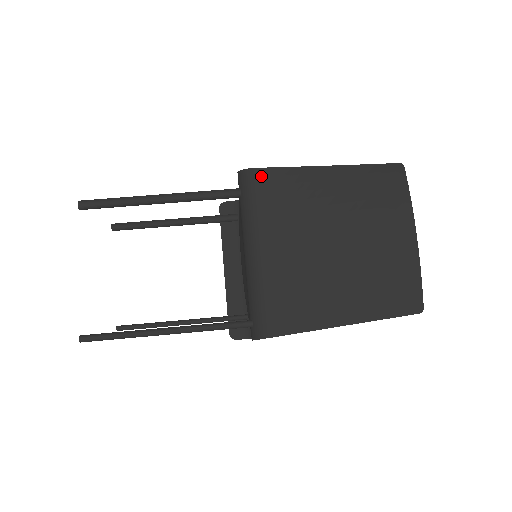
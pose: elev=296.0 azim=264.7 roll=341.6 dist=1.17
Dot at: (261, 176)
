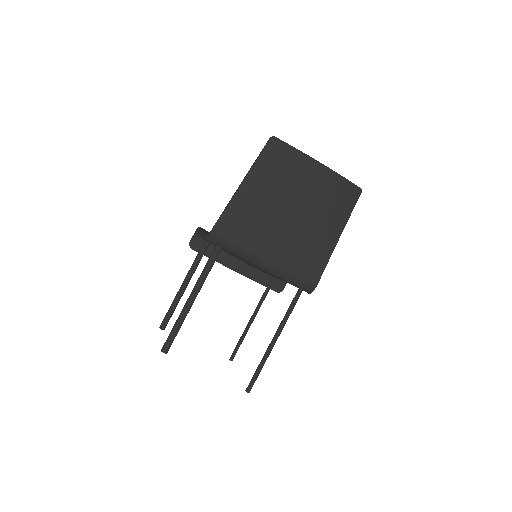
Dot at: (220, 229)
